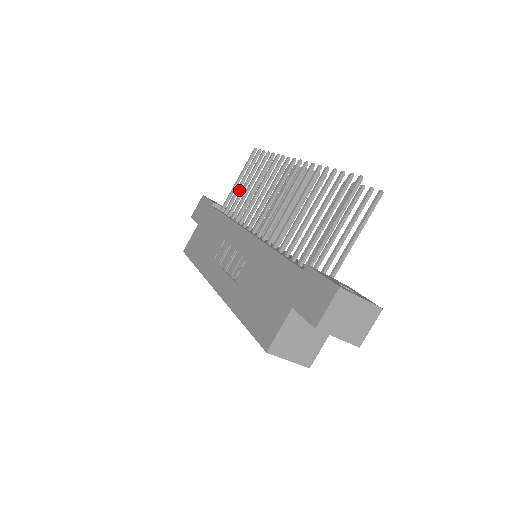
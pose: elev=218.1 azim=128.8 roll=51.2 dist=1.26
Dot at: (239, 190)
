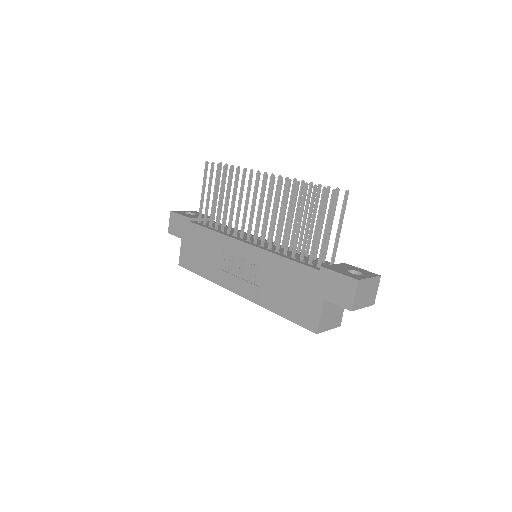
Dot at: occluded
